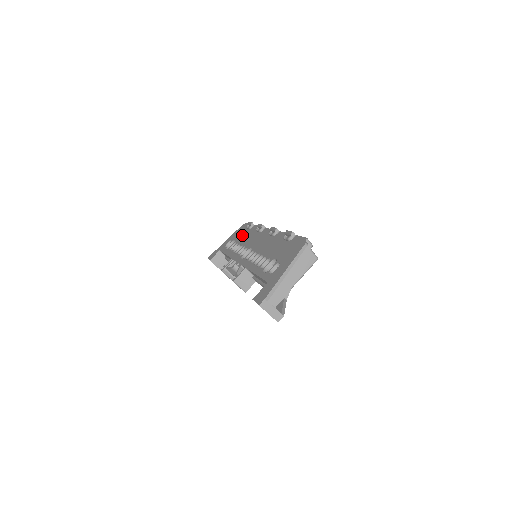
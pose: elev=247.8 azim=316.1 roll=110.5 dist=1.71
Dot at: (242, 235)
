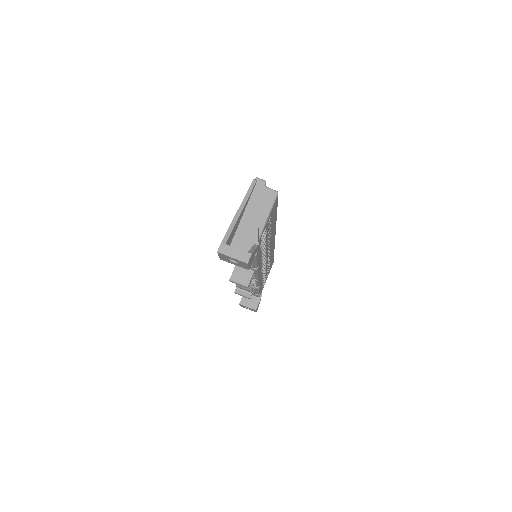
Dot at: occluded
